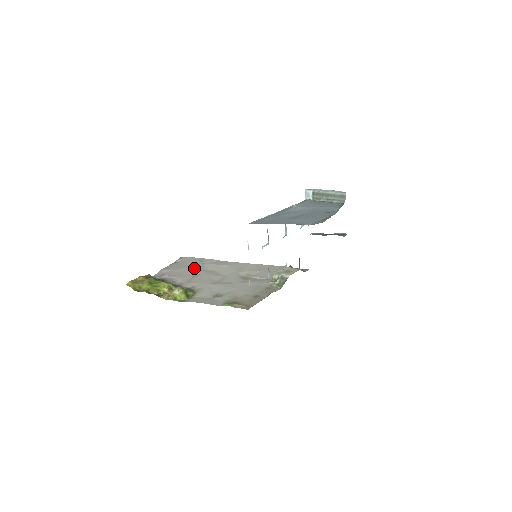
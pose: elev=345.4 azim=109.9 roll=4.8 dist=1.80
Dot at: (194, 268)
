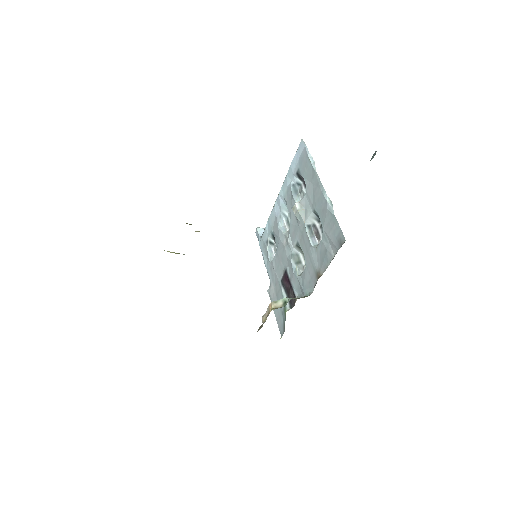
Dot at: occluded
